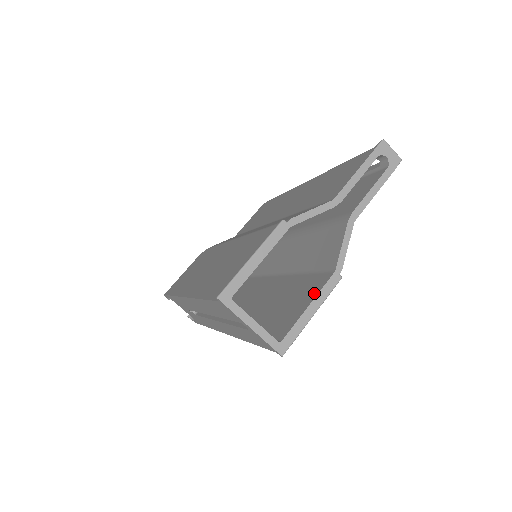
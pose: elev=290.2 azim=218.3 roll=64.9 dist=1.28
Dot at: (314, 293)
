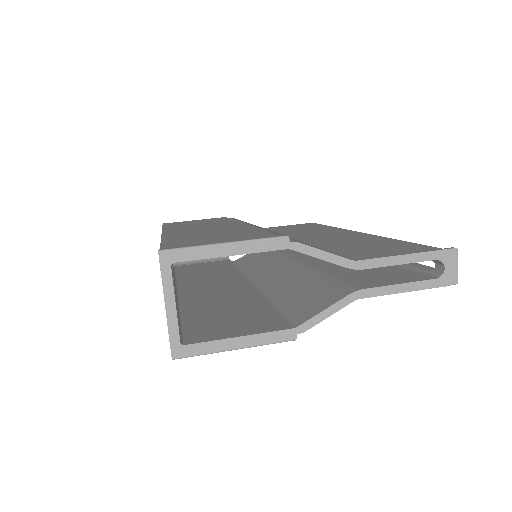
Dot at: (257, 330)
